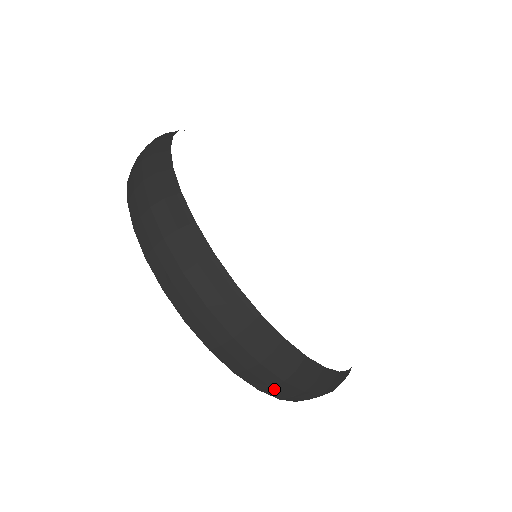
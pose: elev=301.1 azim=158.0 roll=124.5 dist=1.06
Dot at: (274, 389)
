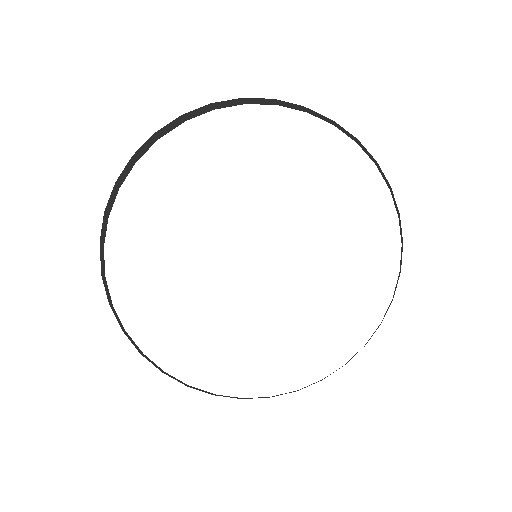
Dot at: occluded
